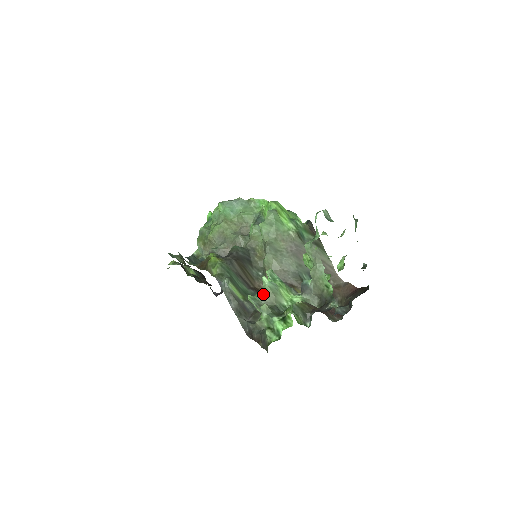
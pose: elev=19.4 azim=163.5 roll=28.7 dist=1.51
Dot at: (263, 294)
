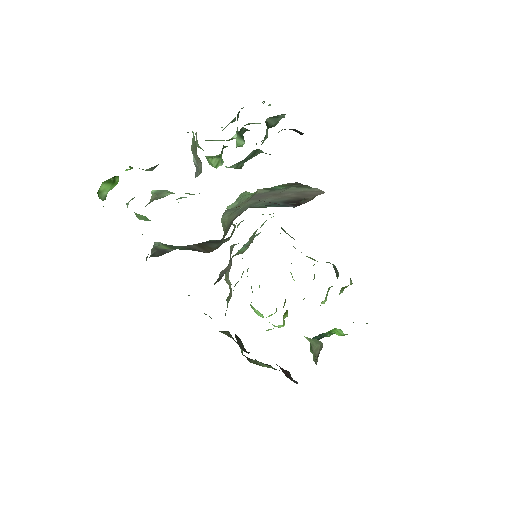
Dot at: occluded
